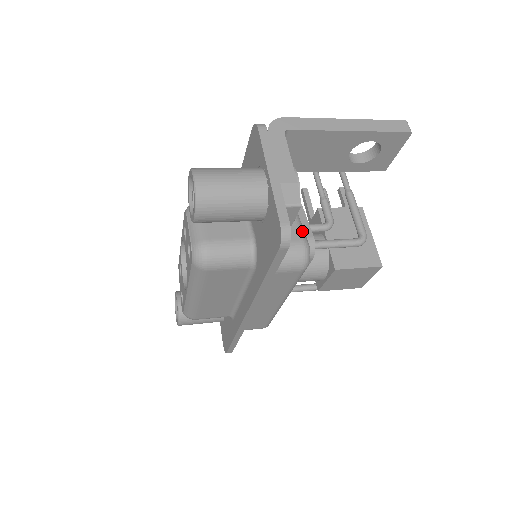
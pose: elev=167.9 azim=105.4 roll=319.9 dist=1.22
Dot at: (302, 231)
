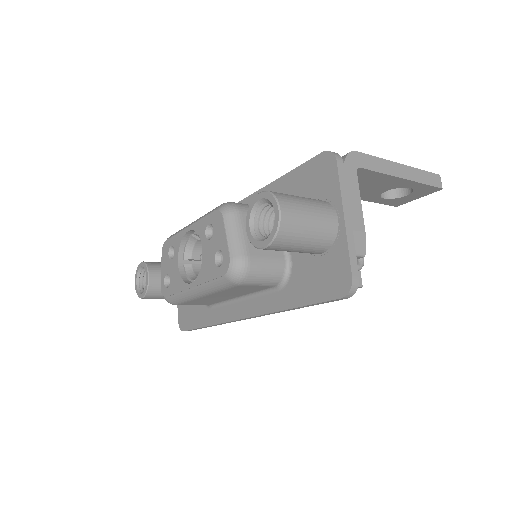
Dot at: occluded
